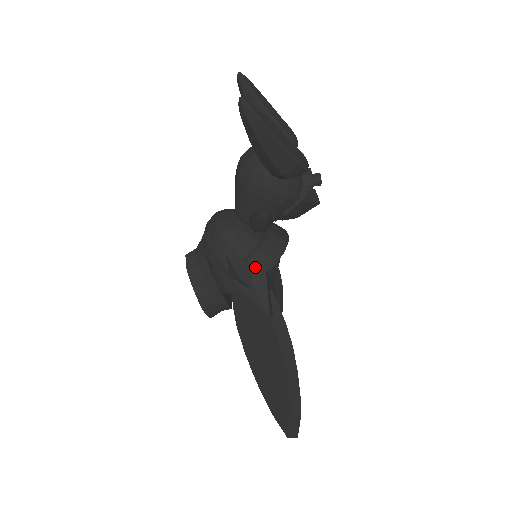
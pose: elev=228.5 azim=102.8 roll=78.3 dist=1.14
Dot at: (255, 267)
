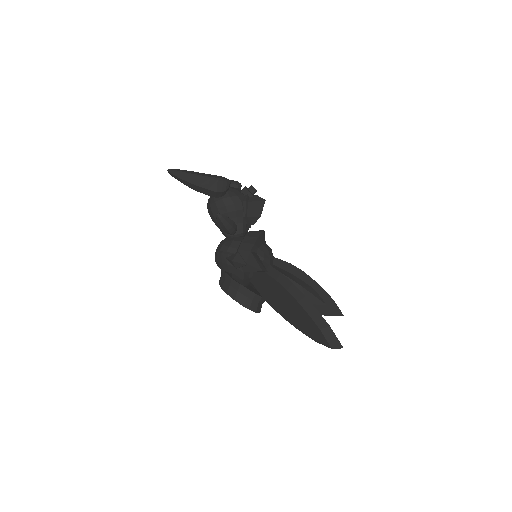
Dot at: (243, 253)
